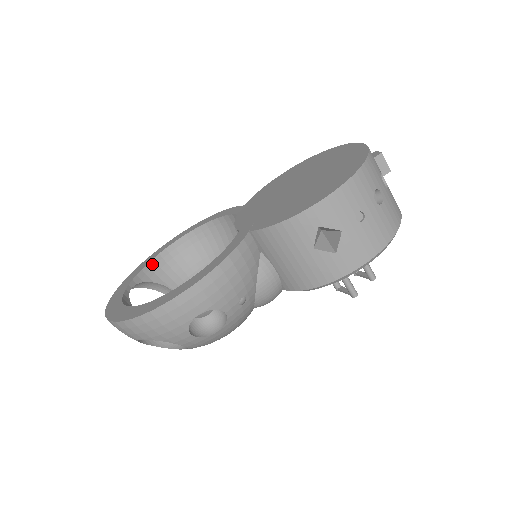
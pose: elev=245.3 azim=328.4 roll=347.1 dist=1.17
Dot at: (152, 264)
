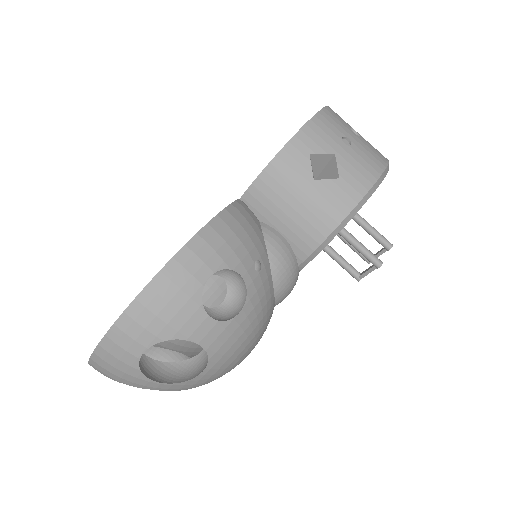
Dot at: occluded
